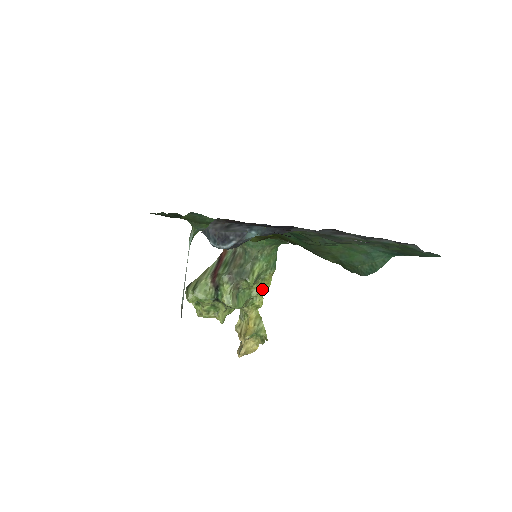
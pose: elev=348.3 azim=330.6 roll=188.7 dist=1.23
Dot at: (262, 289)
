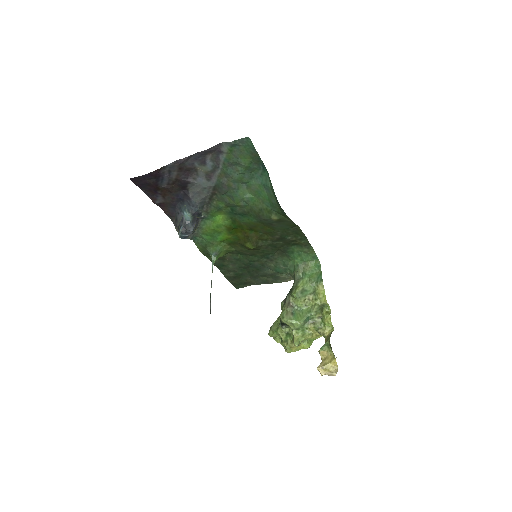
Dot at: (329, 309)
